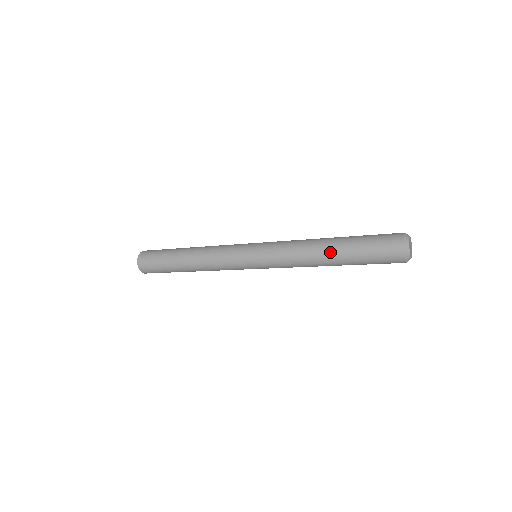
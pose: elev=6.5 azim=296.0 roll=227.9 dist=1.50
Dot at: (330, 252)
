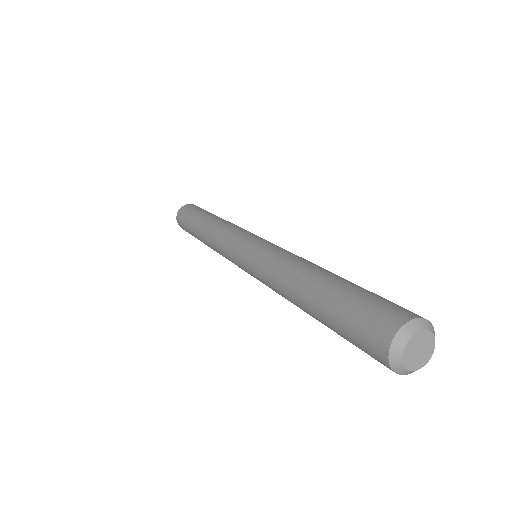
Dot at: (305, 309)
